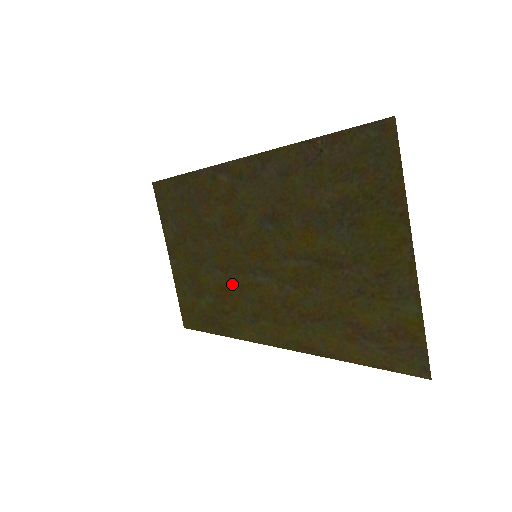
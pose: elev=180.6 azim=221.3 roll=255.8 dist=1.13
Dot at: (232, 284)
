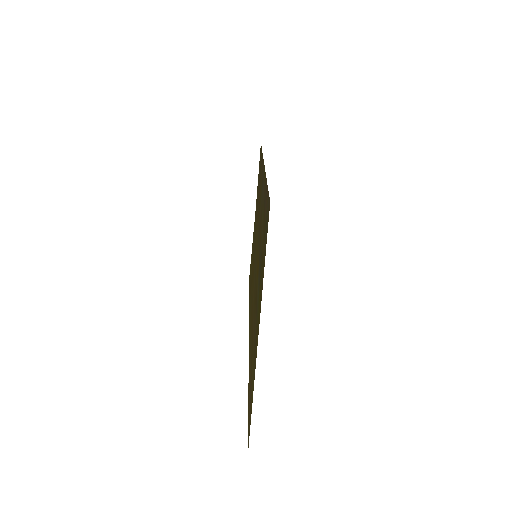
Dot at: (253, 267)
